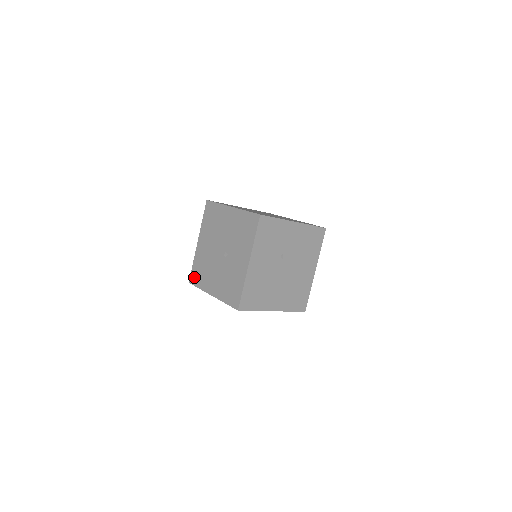
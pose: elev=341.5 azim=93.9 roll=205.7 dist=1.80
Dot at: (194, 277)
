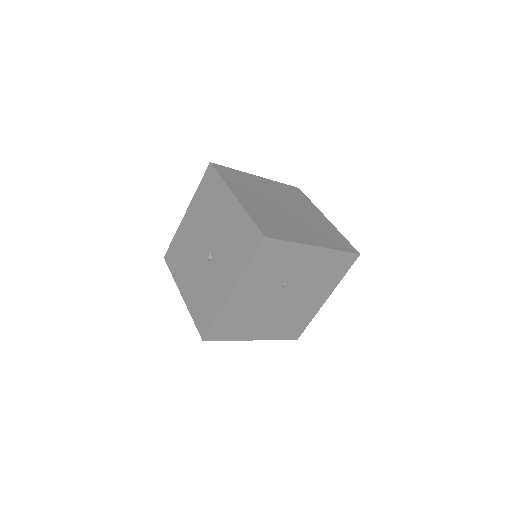
Dot at: (170, 256)
